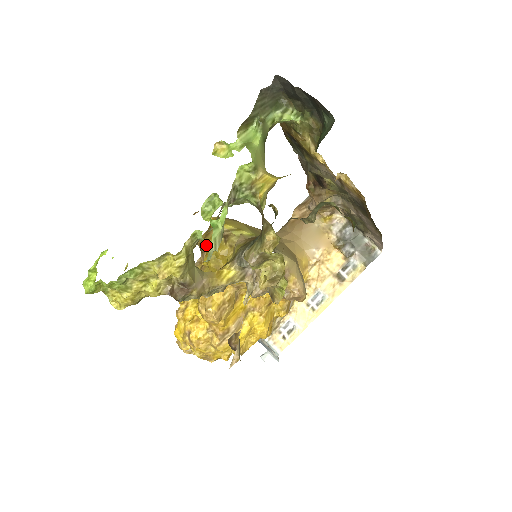
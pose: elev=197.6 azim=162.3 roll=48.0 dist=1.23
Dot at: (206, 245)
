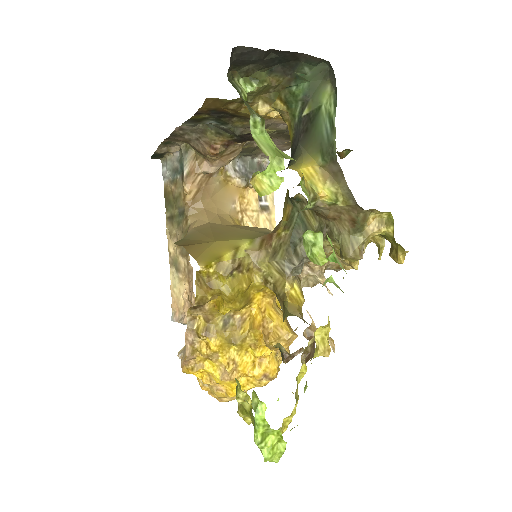
Dot at: (213, 296)
